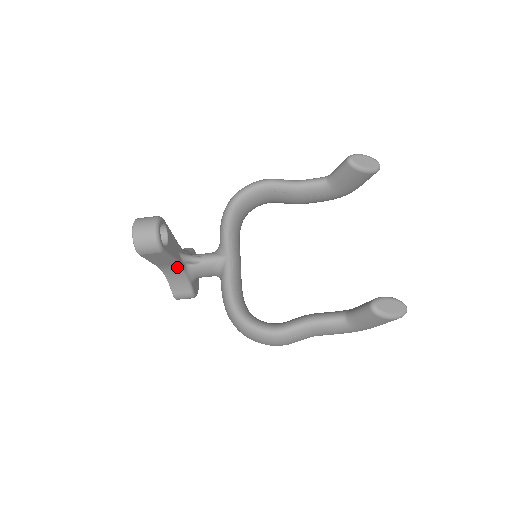
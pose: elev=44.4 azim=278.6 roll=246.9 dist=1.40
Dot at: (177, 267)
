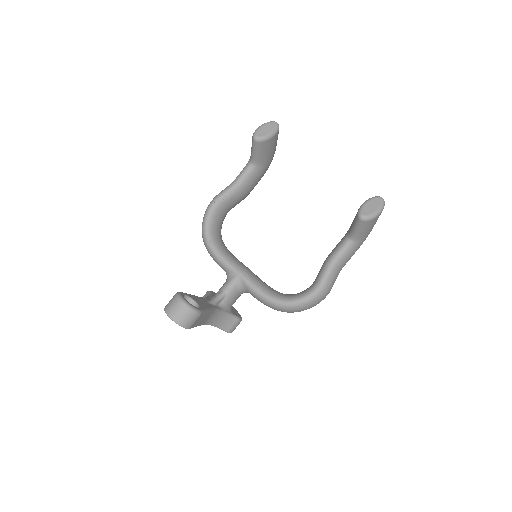
Dot at: (215, 313)
